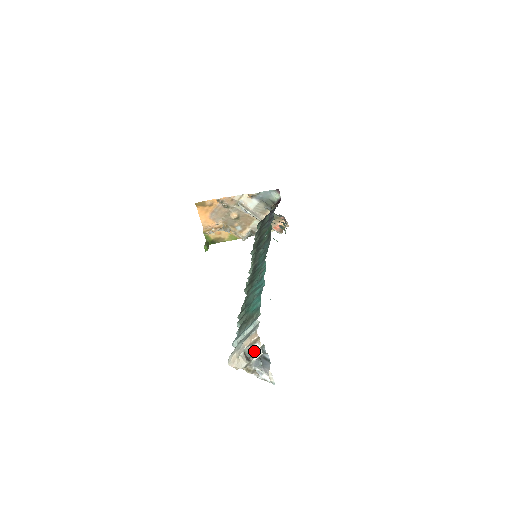
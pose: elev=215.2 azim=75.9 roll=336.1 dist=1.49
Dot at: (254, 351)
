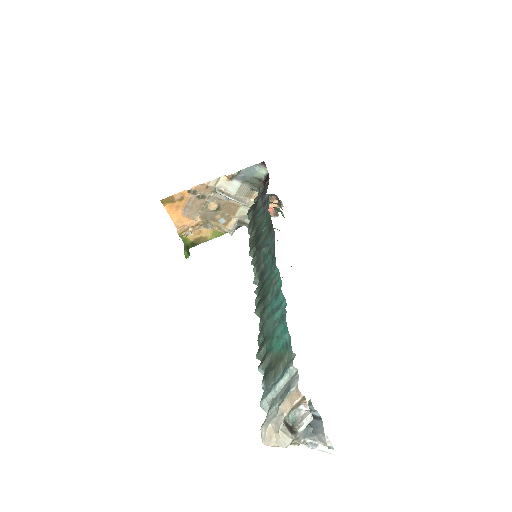
Dot at: (297, 414)
